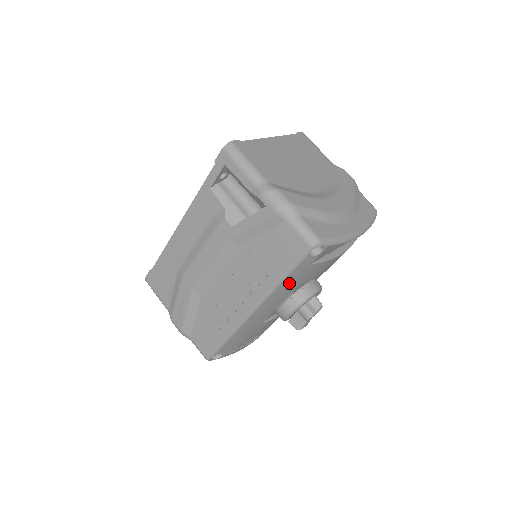
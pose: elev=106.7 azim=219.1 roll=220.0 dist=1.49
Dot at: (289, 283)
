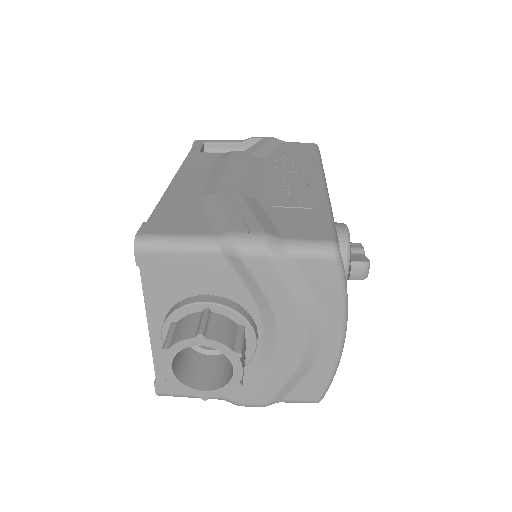
Dot at: occluded
